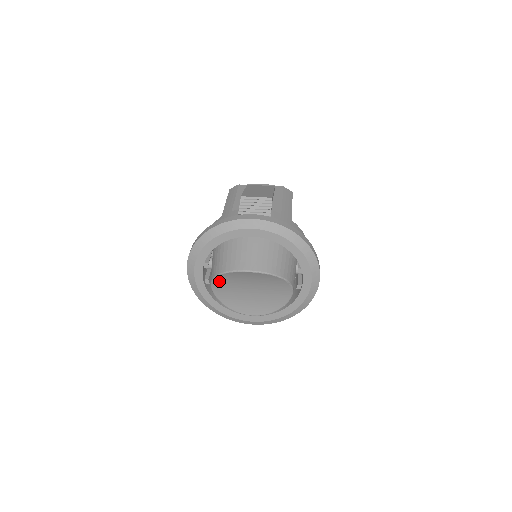
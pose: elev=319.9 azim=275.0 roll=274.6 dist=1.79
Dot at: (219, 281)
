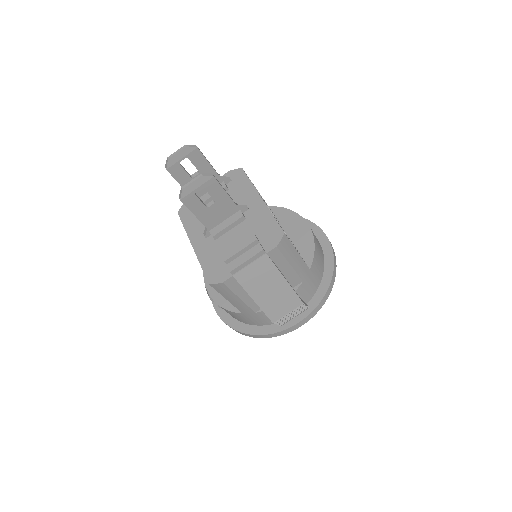
Dot at: occluded
